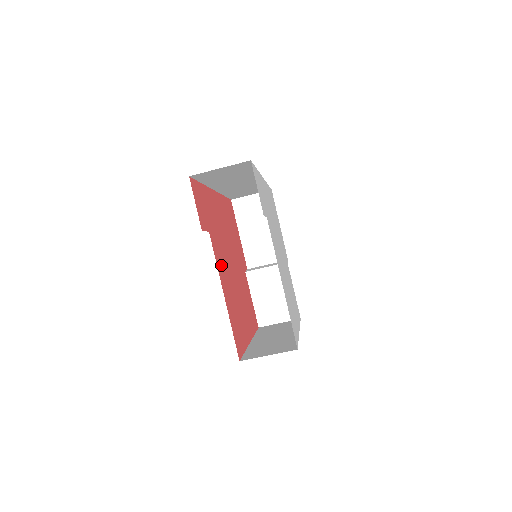
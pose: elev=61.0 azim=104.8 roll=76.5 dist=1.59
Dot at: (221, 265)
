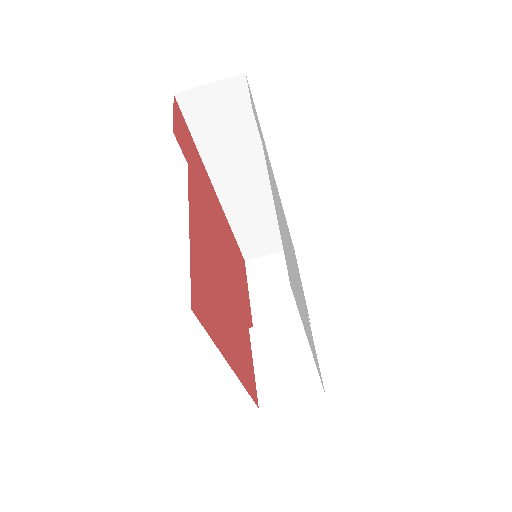
Dot at: (198, 215)
